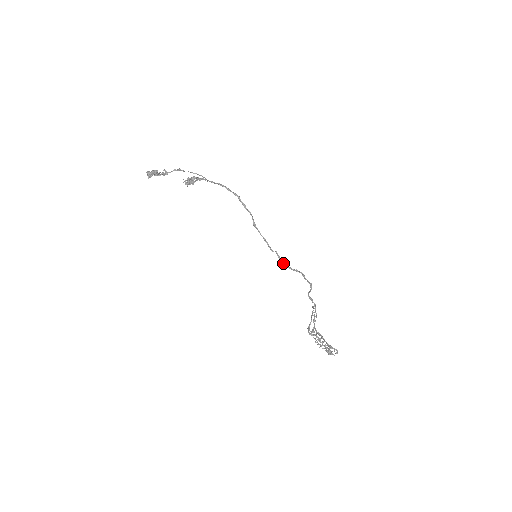
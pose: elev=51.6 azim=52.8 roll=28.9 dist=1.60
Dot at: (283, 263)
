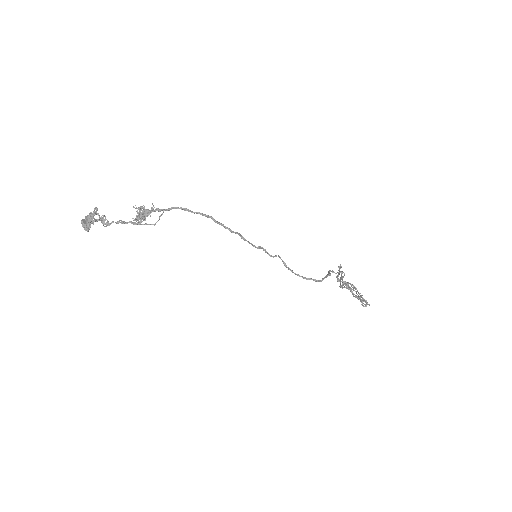
Dot at: occluded
